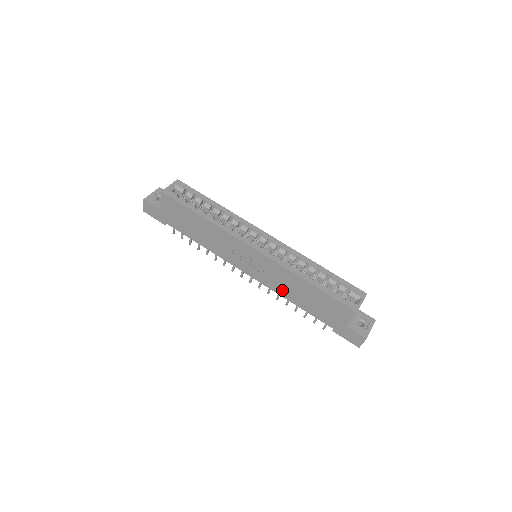
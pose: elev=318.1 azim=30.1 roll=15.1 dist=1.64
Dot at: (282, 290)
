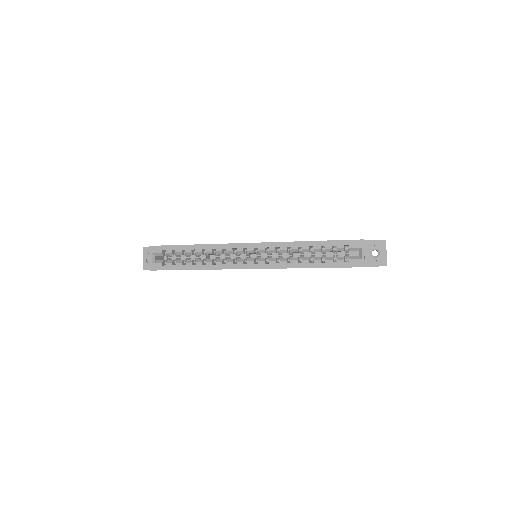
Dot at: occluded
